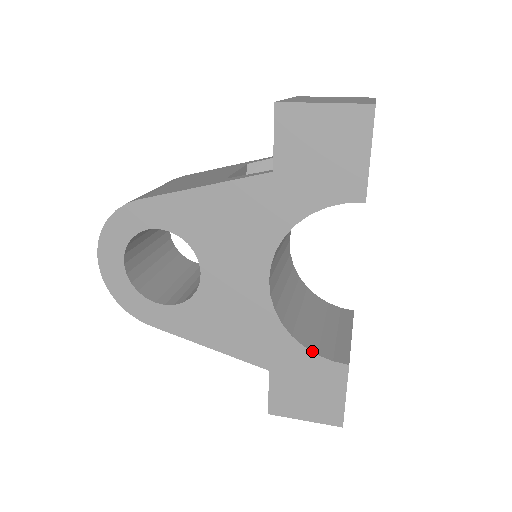
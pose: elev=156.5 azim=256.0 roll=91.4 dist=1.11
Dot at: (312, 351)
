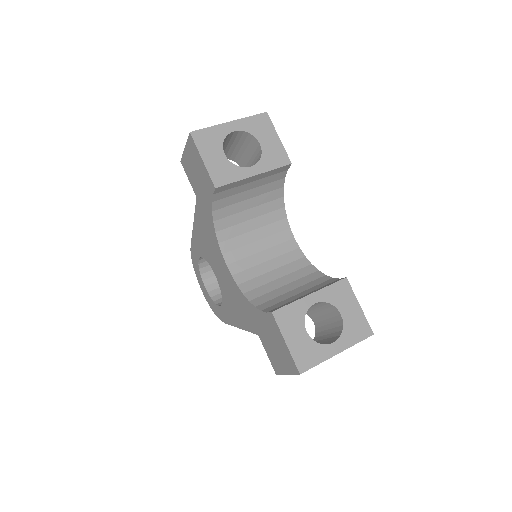
Dot at: (259, 309)
